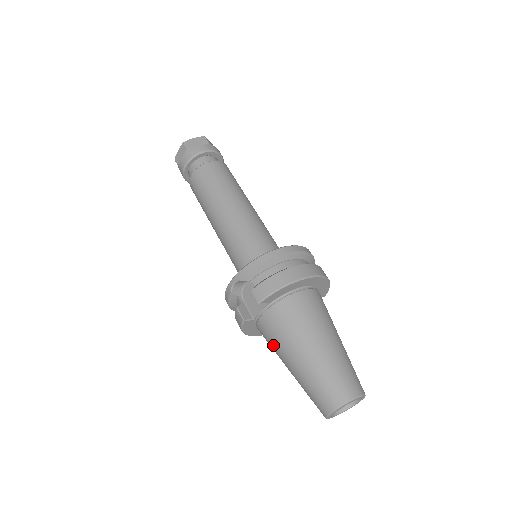
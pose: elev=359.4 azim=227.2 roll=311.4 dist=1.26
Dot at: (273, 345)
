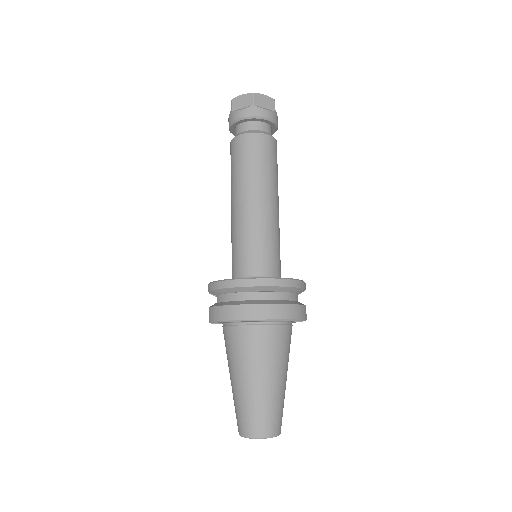
Dot at: occluded
